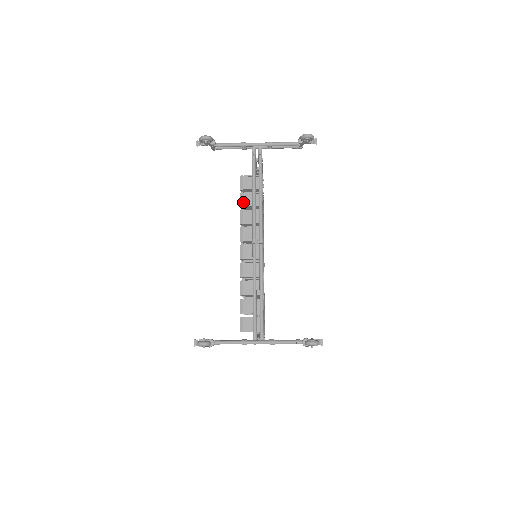
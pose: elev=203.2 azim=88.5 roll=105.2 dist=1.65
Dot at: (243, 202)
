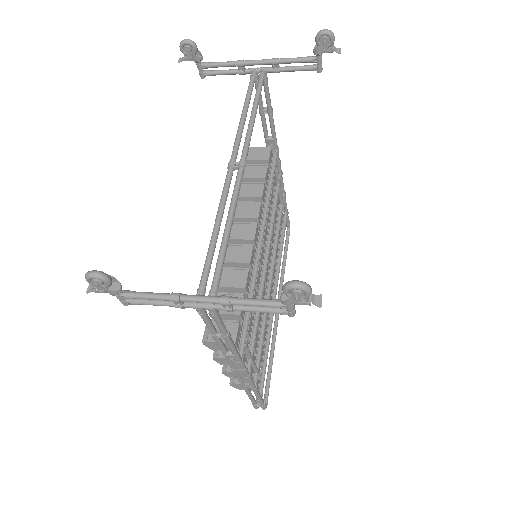
Dot at: (244, 174)
